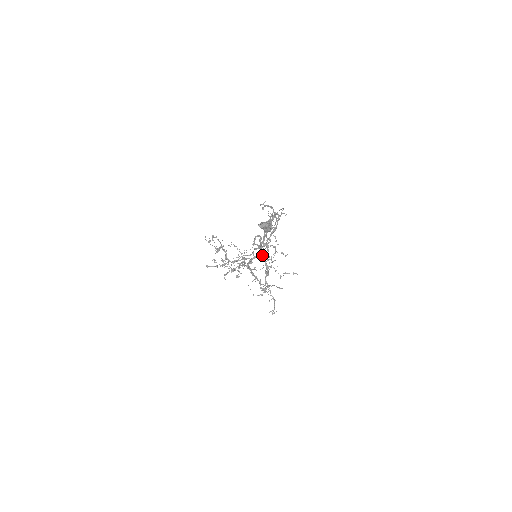
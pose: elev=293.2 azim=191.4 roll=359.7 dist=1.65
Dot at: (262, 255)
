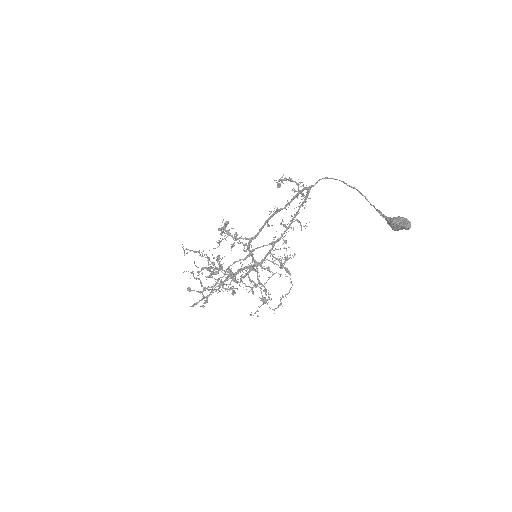
Dot at: occluded
